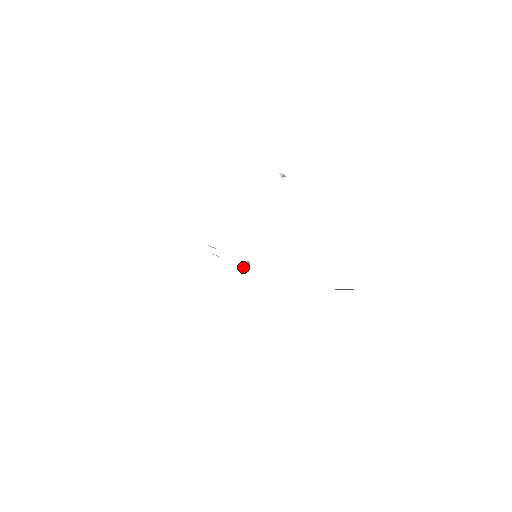
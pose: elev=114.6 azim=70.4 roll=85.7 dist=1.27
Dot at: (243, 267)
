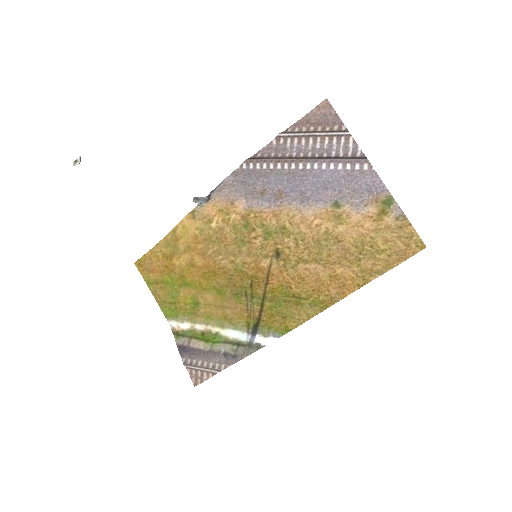
Dot at: occluded
